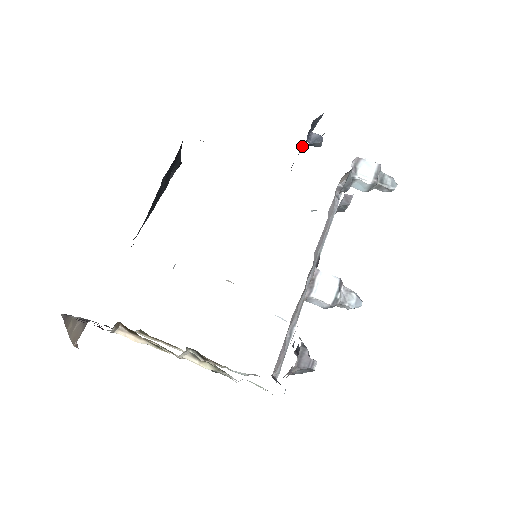
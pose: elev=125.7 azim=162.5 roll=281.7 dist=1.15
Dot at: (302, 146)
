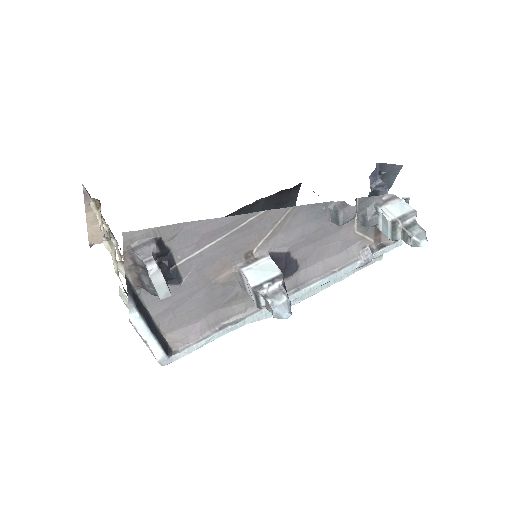
Dot at: occluded
